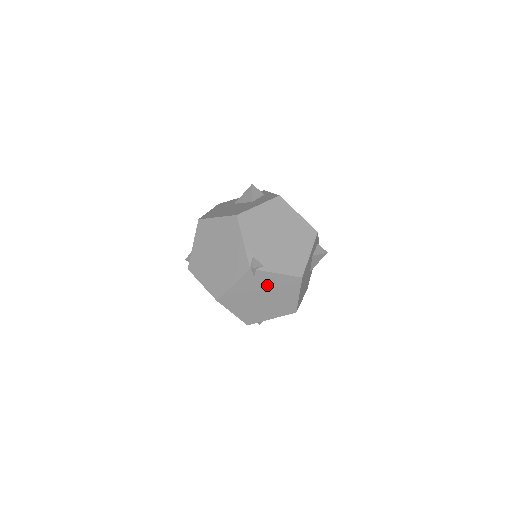
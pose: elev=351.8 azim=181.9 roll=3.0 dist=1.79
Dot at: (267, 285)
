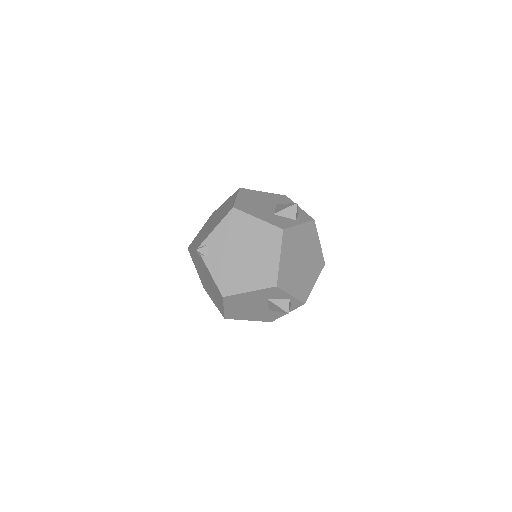
Dot at: (207, 274)
